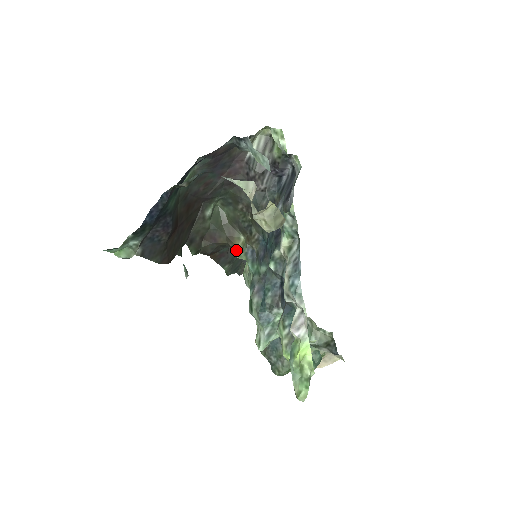
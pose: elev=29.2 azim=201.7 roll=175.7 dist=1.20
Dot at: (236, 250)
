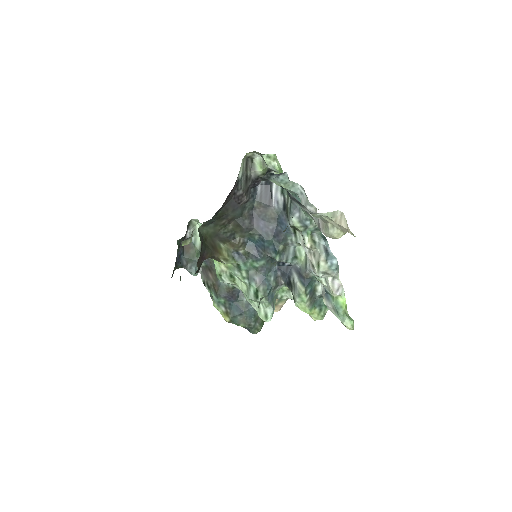
Dot at: (223, 258)
